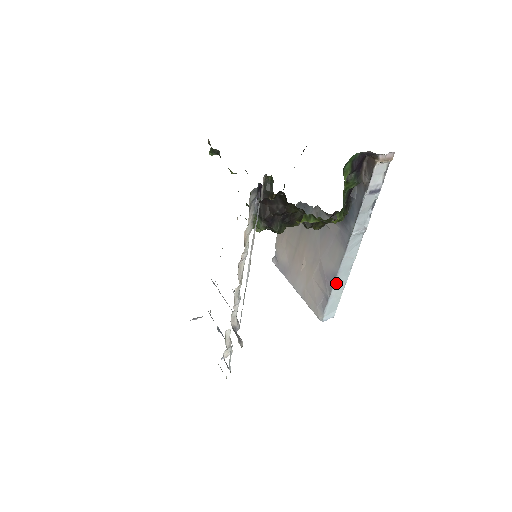
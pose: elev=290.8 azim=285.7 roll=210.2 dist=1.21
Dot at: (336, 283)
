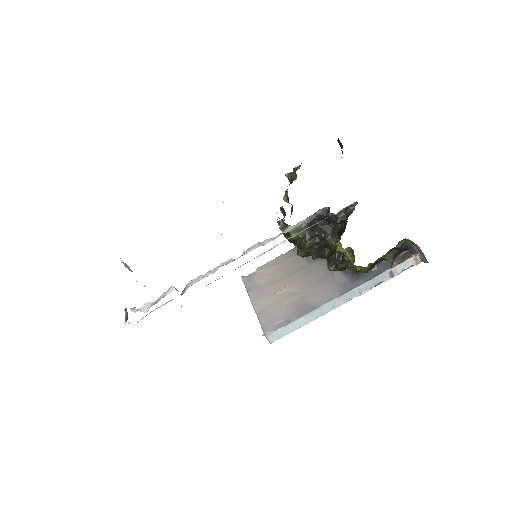
Dot at: (308, 315)
